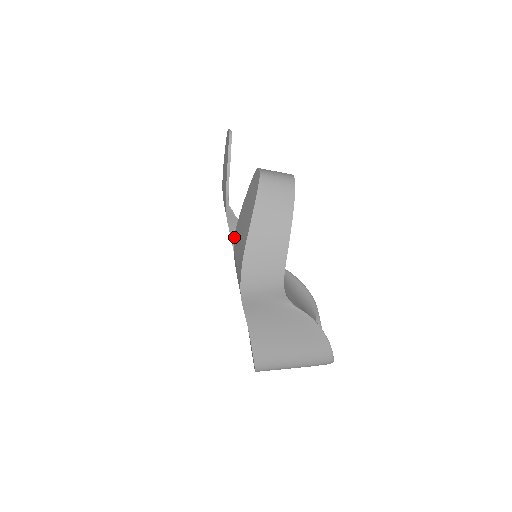
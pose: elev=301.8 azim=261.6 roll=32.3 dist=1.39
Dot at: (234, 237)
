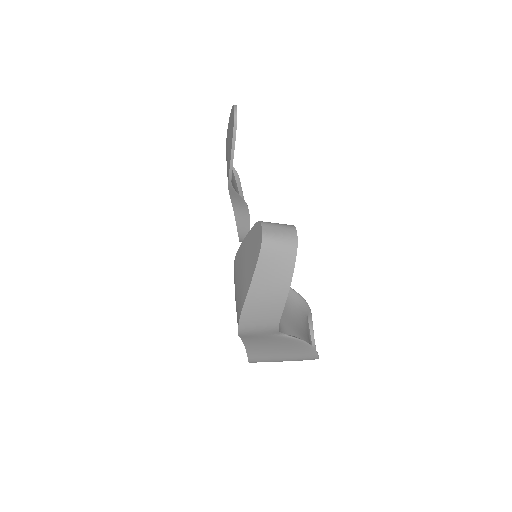
Dot at: (235, 260)
